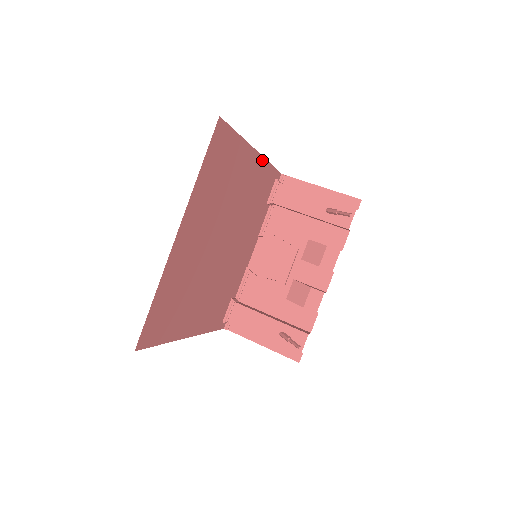
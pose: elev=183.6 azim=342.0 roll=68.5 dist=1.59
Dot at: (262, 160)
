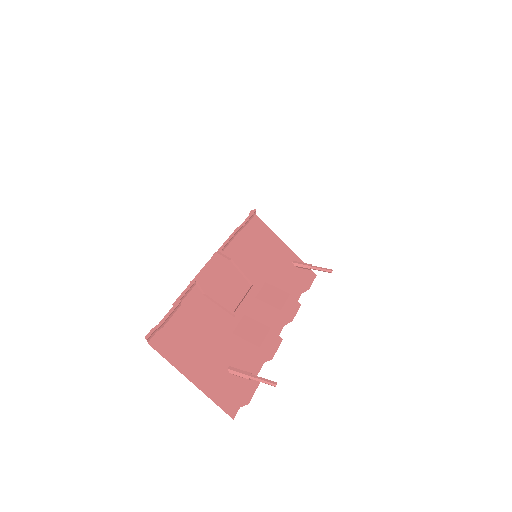
Dot at: occluded
